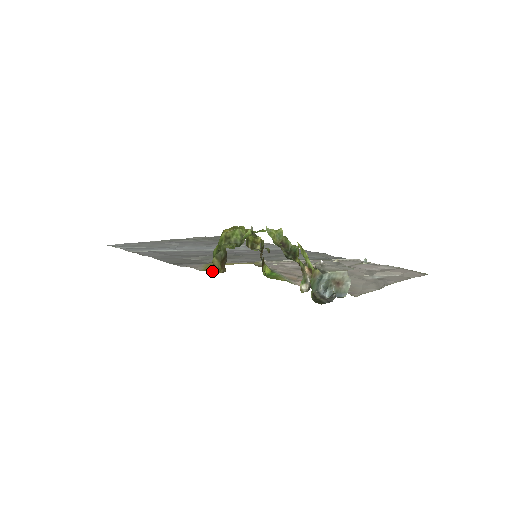
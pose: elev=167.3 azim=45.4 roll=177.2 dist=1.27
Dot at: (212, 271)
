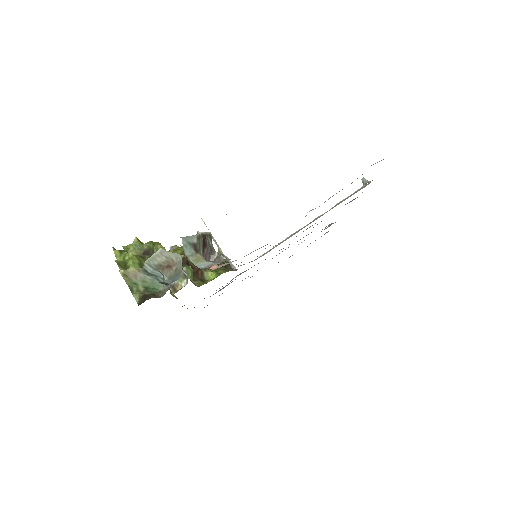
Dot at: occluded
